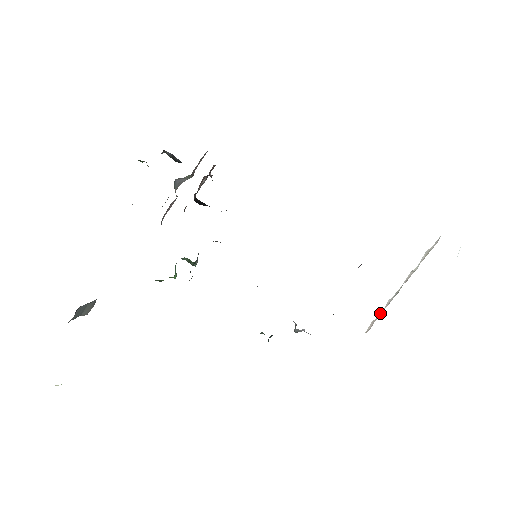
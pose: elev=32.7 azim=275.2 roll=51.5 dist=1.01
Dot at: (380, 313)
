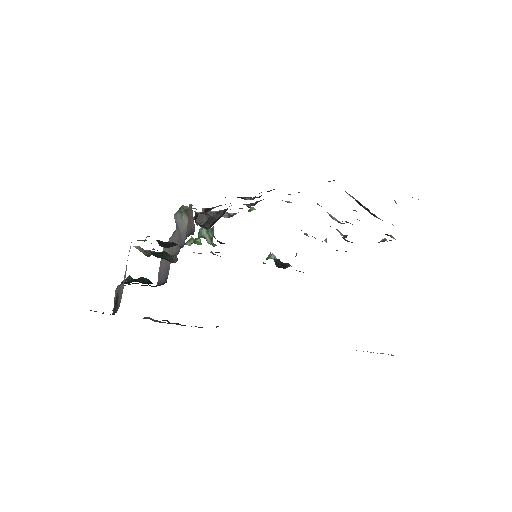
Dot at: occluded
